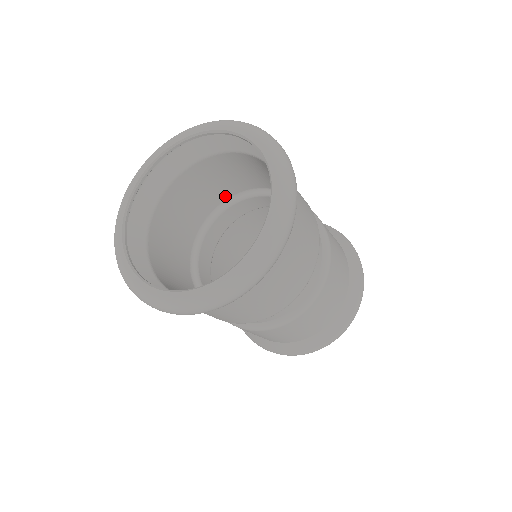
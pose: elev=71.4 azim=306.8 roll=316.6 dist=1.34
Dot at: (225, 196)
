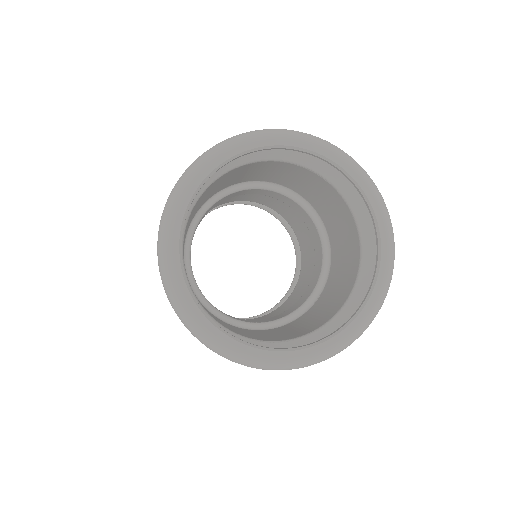
Dot at: (211, 195)
